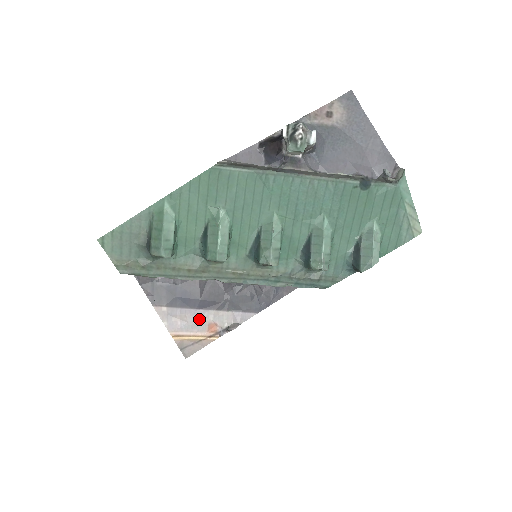
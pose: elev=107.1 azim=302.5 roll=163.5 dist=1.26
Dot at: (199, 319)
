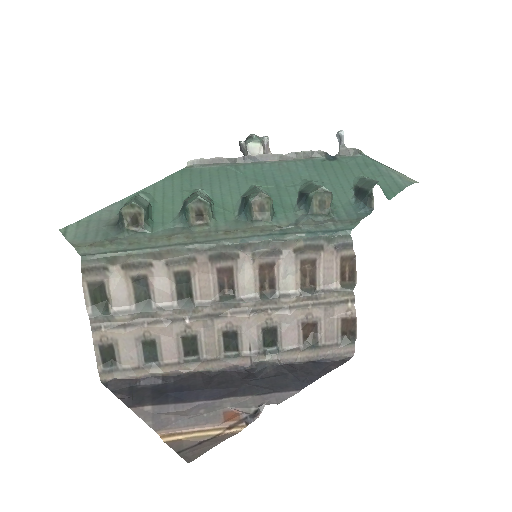
Dot at: (207, 410)
